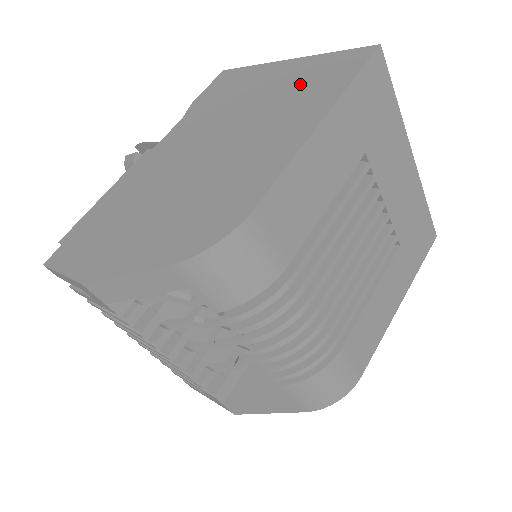
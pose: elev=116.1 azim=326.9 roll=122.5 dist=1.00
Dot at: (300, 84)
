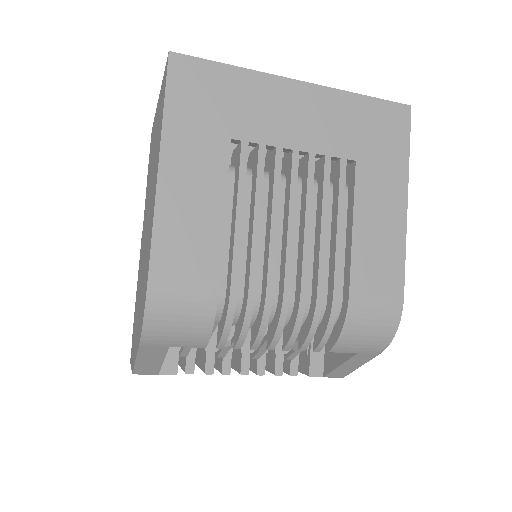
Dot at: (158, 127)
